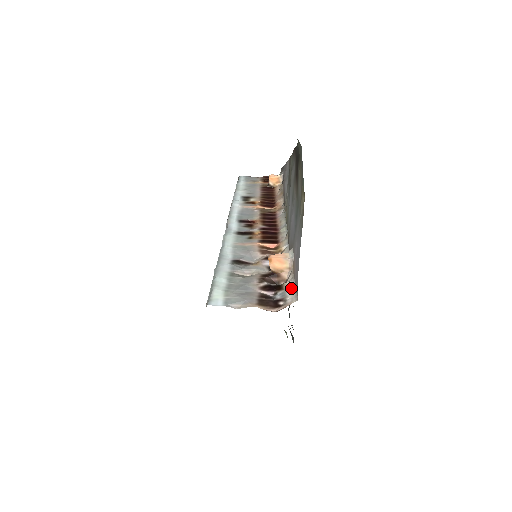
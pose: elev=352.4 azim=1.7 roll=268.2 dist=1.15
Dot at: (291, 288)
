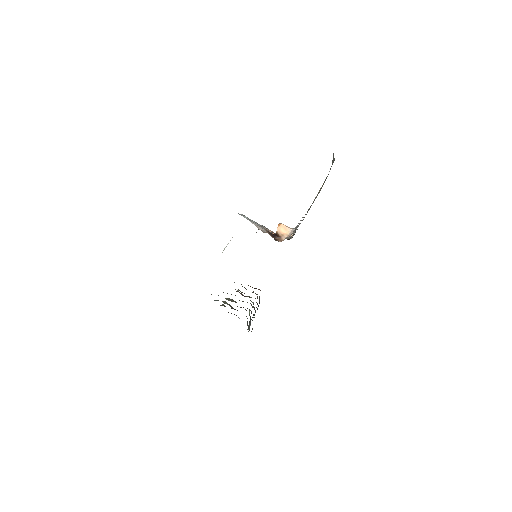
Dot at: occluded
